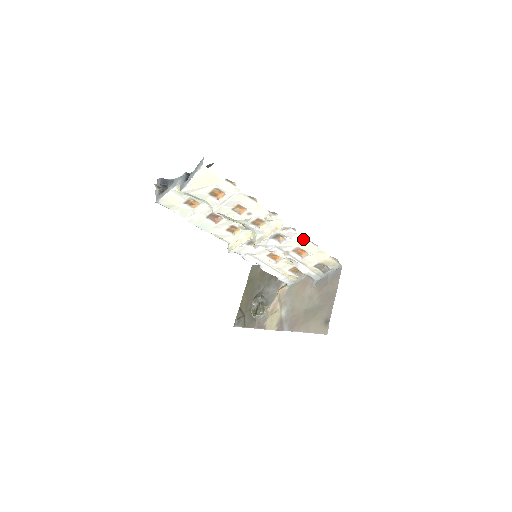
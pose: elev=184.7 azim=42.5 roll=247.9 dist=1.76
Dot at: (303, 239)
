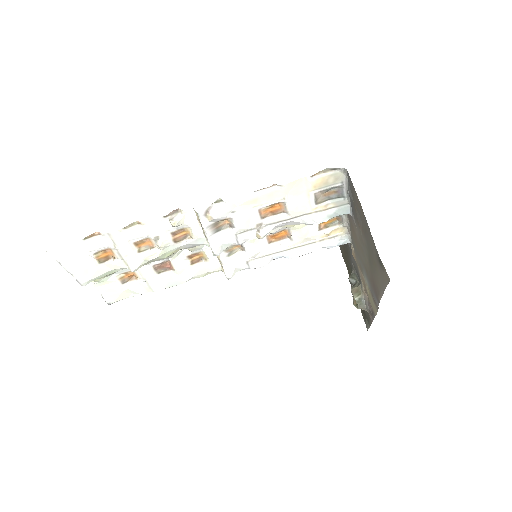
Dot at: (246, 198)
